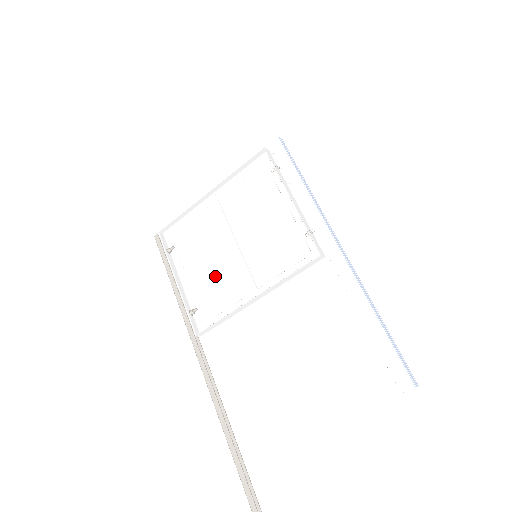
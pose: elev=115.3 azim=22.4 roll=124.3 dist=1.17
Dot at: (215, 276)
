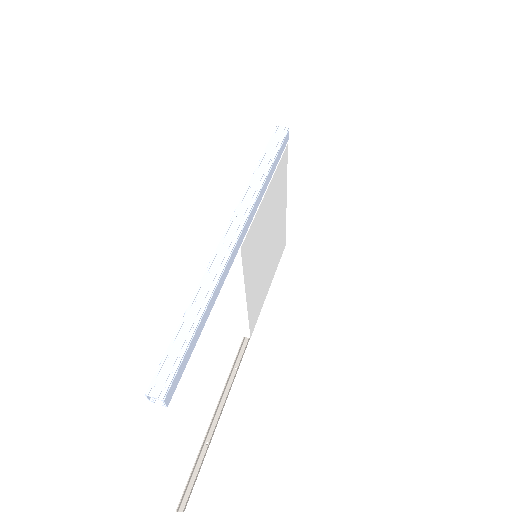
Dot at: (262, 280)
